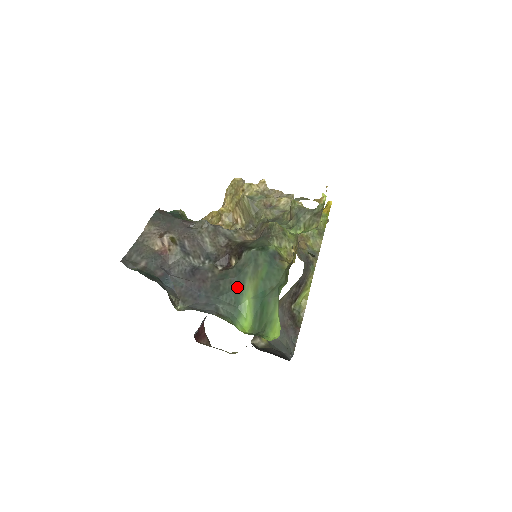
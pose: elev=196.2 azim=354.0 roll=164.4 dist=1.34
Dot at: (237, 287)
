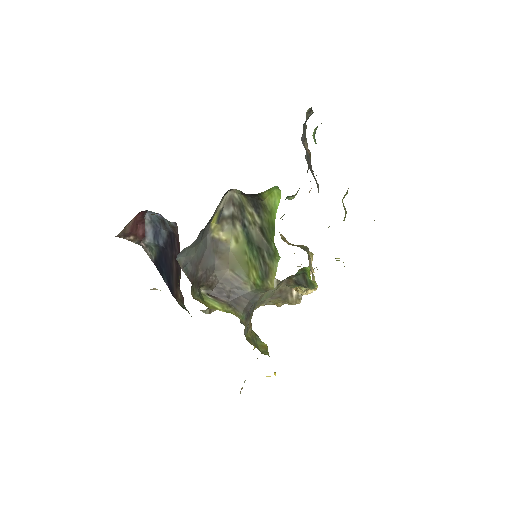
Dot at: occluded
